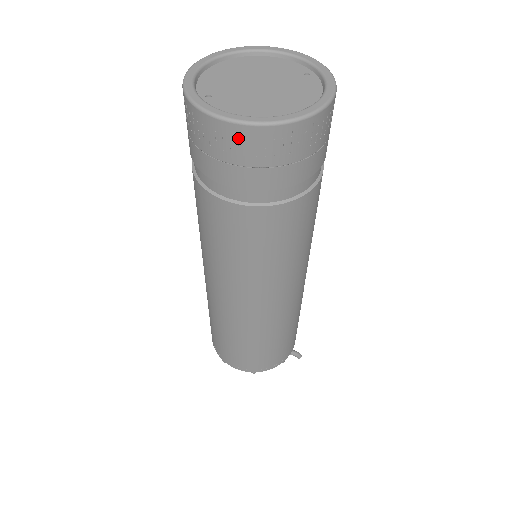
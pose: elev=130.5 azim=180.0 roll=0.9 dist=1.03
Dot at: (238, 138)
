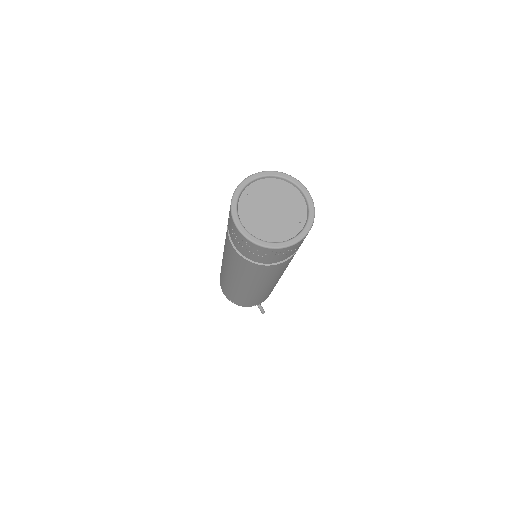
Dot at: (233, 225)
